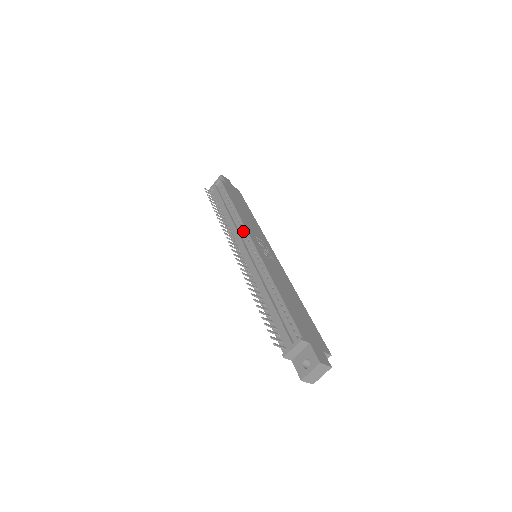
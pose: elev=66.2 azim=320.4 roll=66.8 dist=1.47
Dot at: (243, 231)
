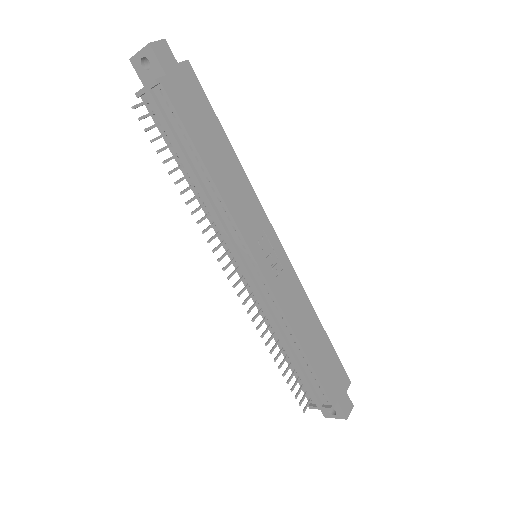
Dot at: (236, 235)
